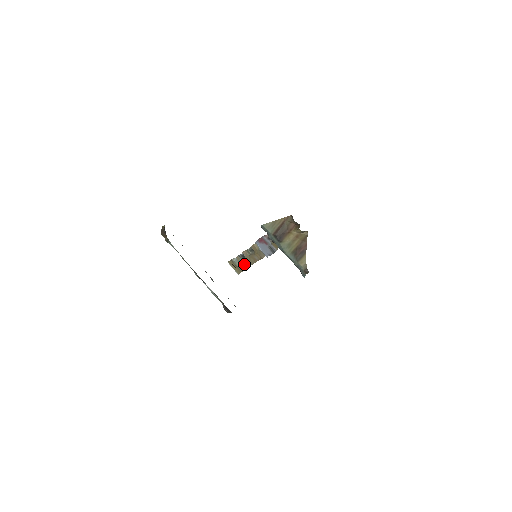
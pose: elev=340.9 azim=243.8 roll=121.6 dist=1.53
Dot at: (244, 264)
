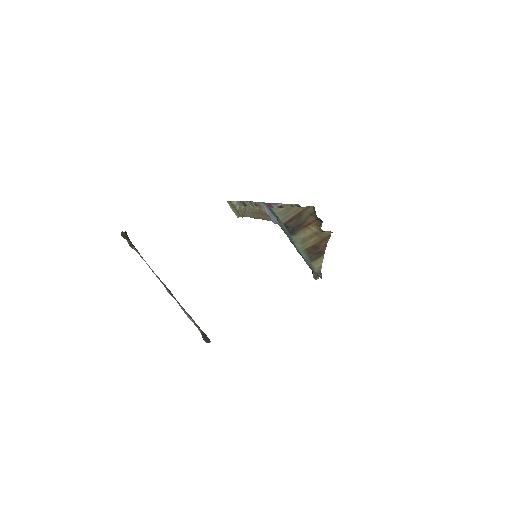
Dot at: (245, 213)
